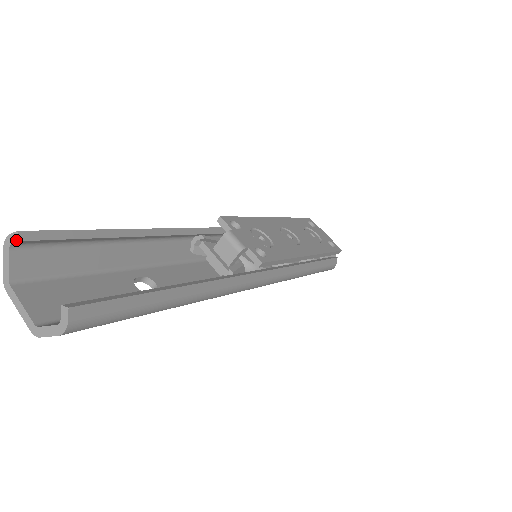
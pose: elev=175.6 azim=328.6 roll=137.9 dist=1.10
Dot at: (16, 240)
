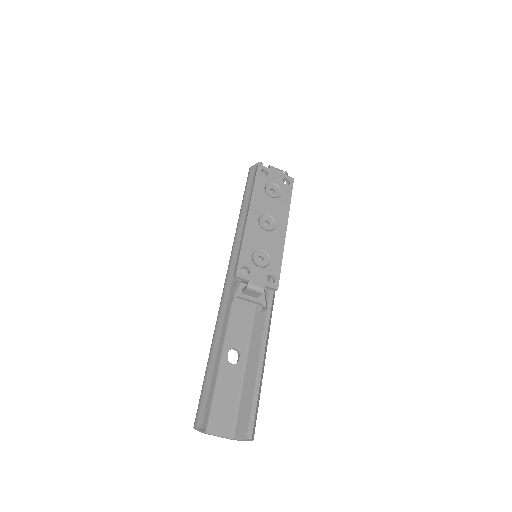
Dot at: occluded
